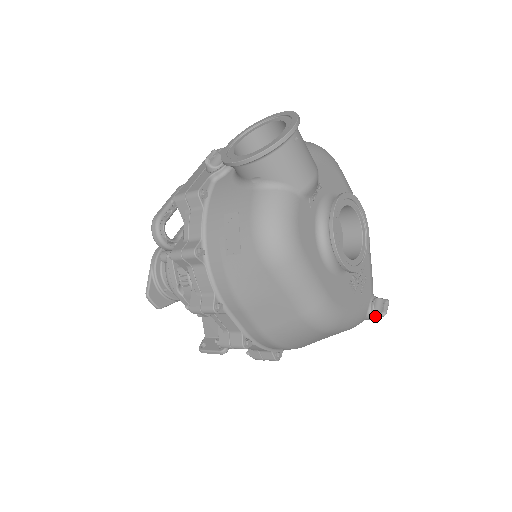
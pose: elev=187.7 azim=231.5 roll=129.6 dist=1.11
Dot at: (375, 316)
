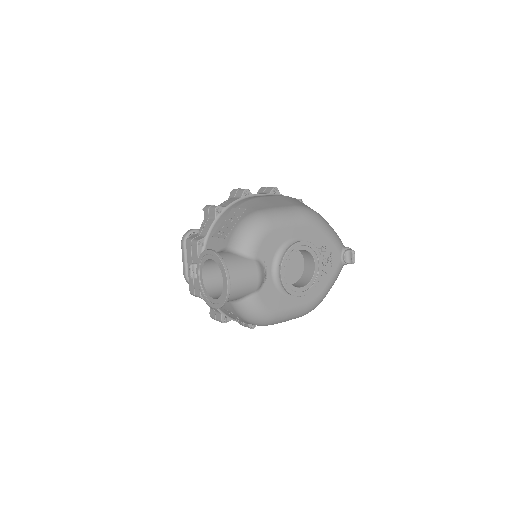
Dot at: (349, 263)
